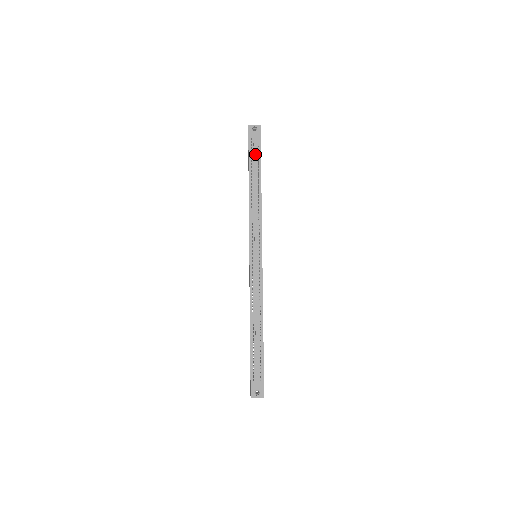
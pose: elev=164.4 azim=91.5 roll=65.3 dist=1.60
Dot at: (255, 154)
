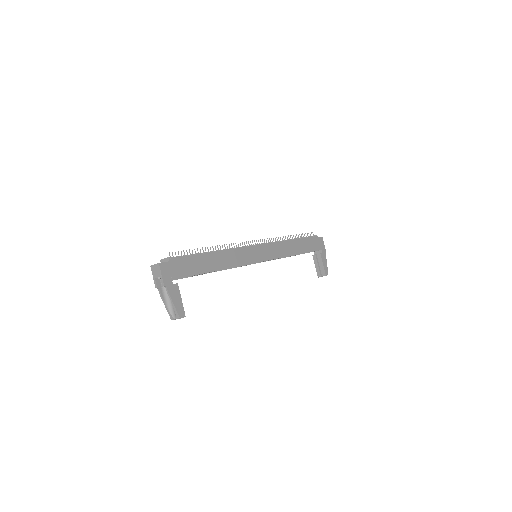
Dot at: (304, 237)
